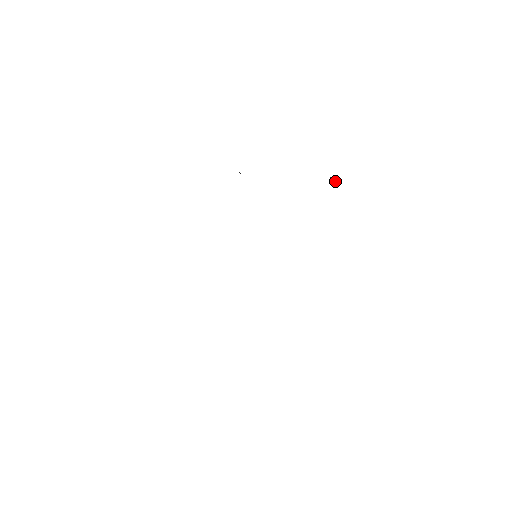
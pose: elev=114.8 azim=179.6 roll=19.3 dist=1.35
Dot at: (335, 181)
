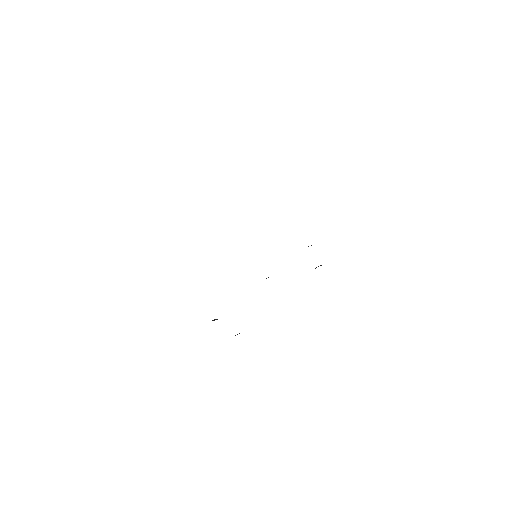
Dot at: occluded
